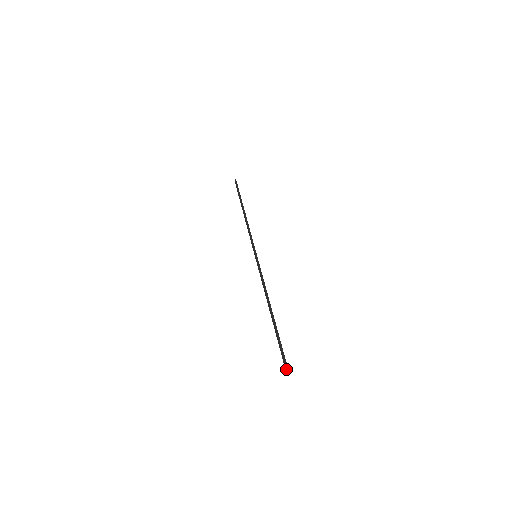
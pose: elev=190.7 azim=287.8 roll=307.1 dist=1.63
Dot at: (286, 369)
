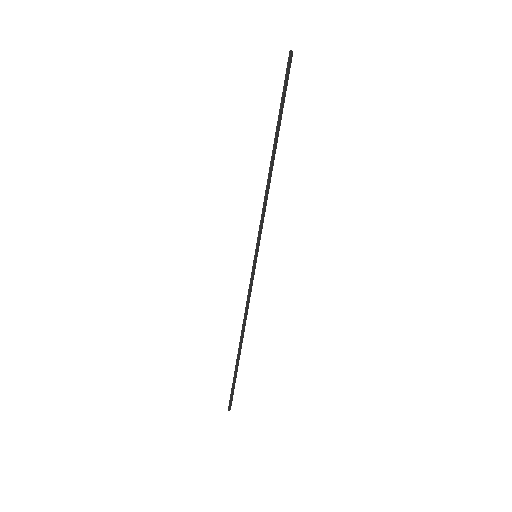
Dot at: (228, 406)
